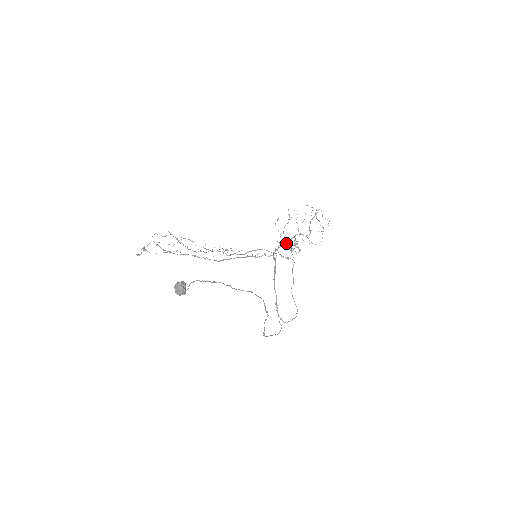
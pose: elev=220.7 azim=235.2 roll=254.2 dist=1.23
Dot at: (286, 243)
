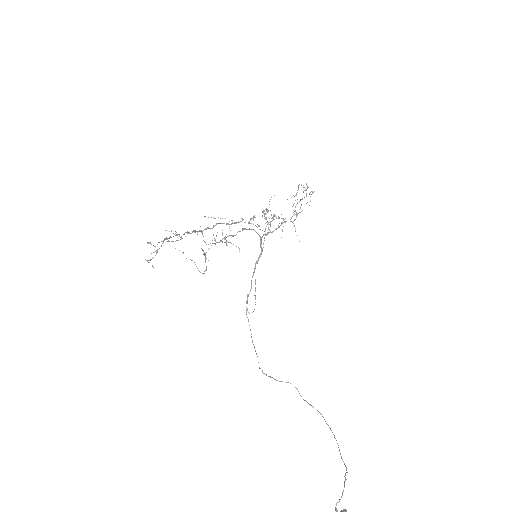
Dot at: occluded
